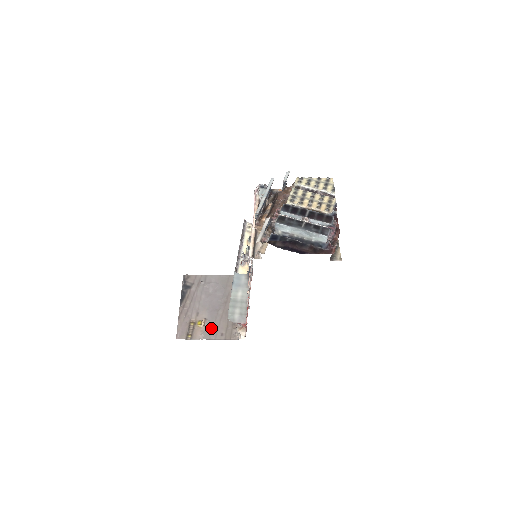
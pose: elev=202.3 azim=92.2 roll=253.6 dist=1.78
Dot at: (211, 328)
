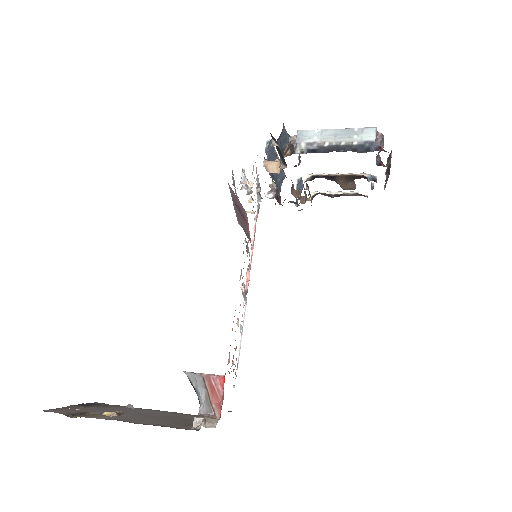
Dot at: (134, 419)
